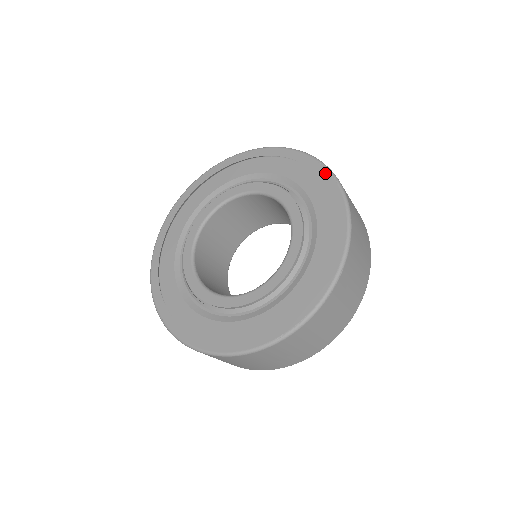
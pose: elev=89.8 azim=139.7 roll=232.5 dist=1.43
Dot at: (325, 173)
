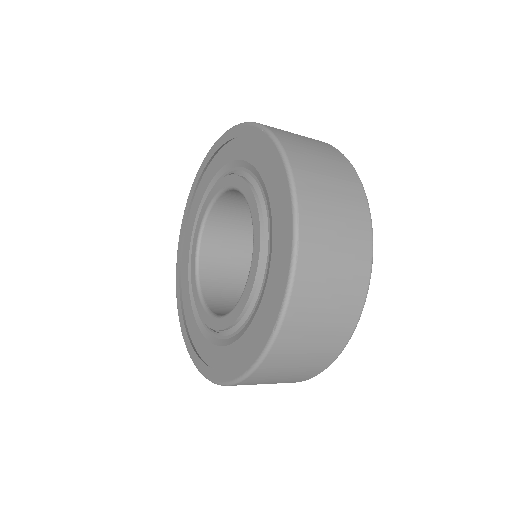
Dot at: (253, 130)
